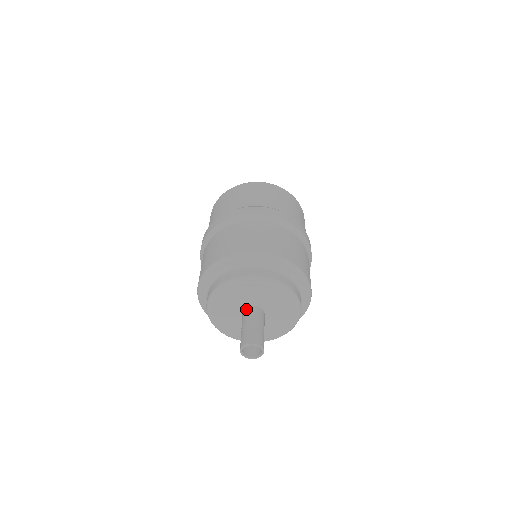
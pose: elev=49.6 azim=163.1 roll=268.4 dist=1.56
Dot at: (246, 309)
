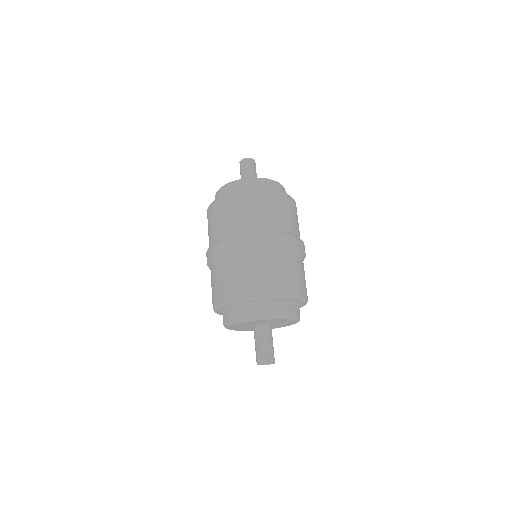
Dot at: (254, 327)
